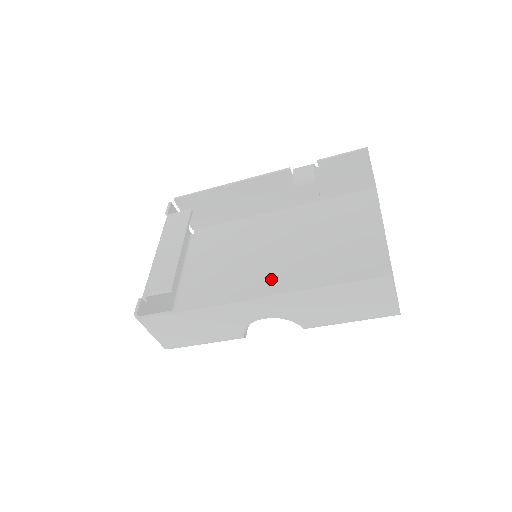
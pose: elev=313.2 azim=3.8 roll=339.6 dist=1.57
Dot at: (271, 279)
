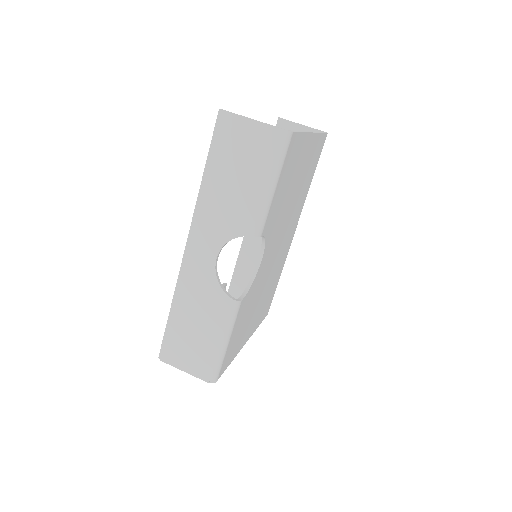
Dot at: occluded
